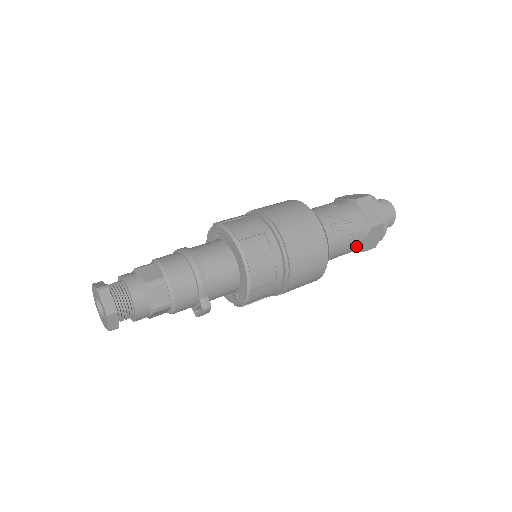
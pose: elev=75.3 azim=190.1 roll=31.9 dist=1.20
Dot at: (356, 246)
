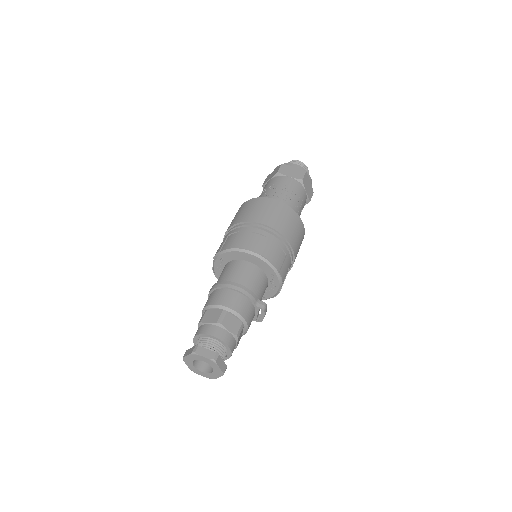
Dot at: (304, 200)
